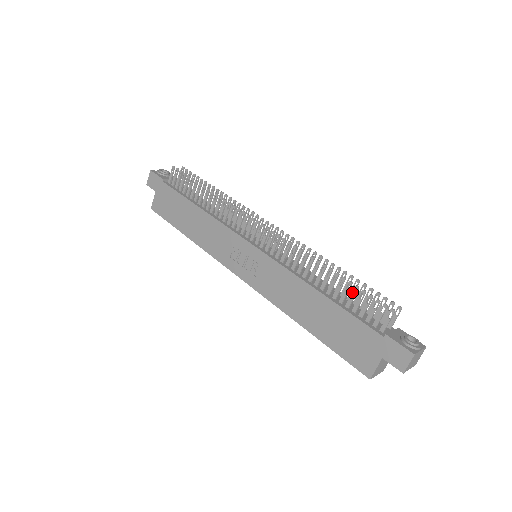
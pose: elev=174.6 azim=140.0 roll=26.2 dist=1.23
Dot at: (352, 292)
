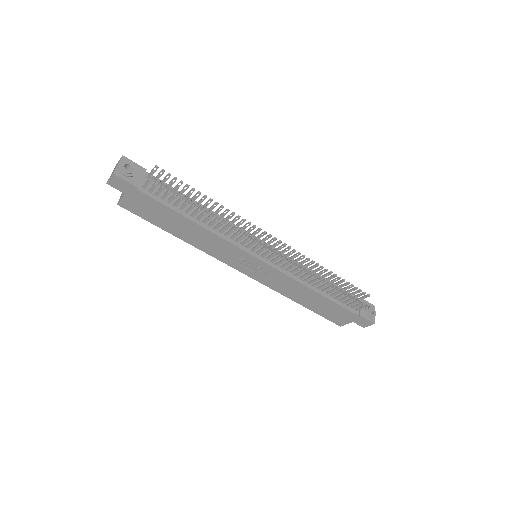
Dot at: (343, 295)
